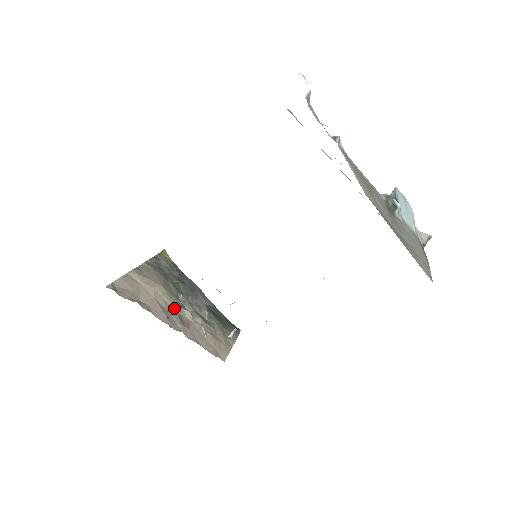
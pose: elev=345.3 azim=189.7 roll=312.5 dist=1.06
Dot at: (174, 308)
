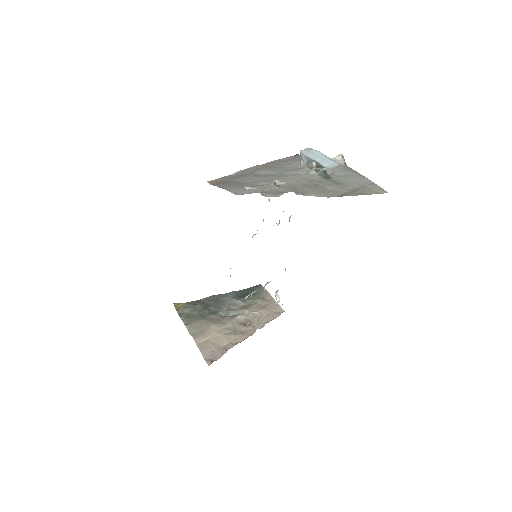
Dot at: (233, 325)
